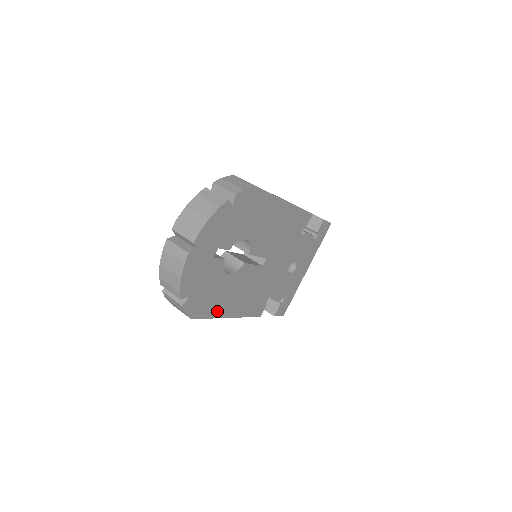
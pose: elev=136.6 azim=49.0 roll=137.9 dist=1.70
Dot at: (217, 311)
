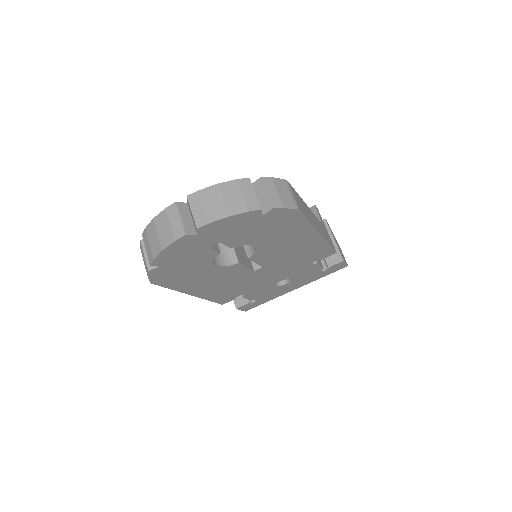
Dot at: (182, 286)
